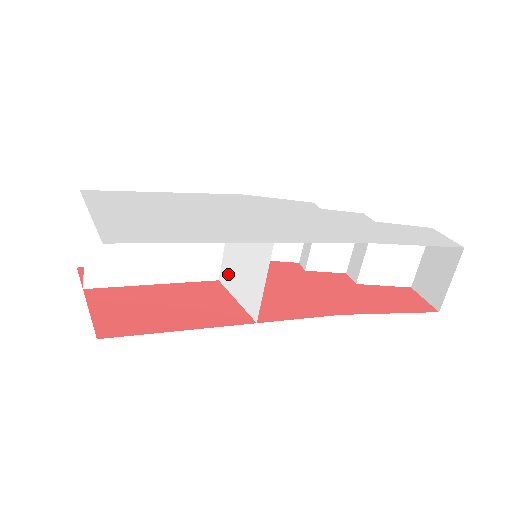
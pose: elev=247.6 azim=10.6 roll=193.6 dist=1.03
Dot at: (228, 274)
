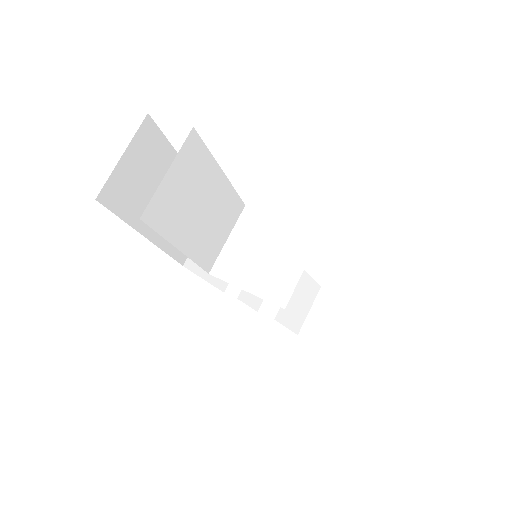
Dot at: (232, 266)
